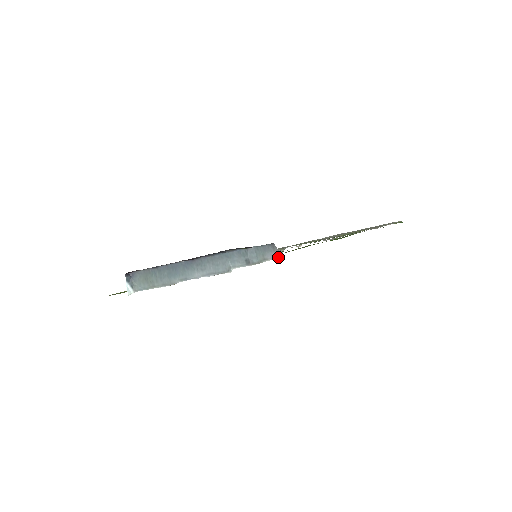
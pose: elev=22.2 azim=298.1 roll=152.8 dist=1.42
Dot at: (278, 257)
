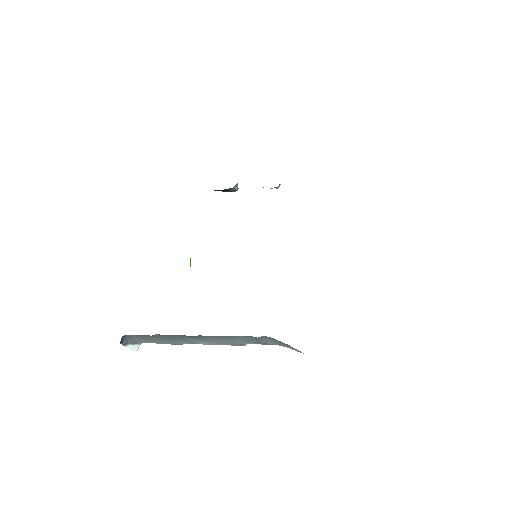
Dot at: occluded
